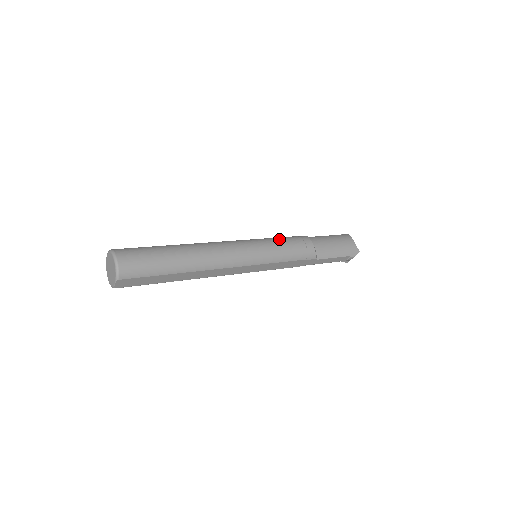
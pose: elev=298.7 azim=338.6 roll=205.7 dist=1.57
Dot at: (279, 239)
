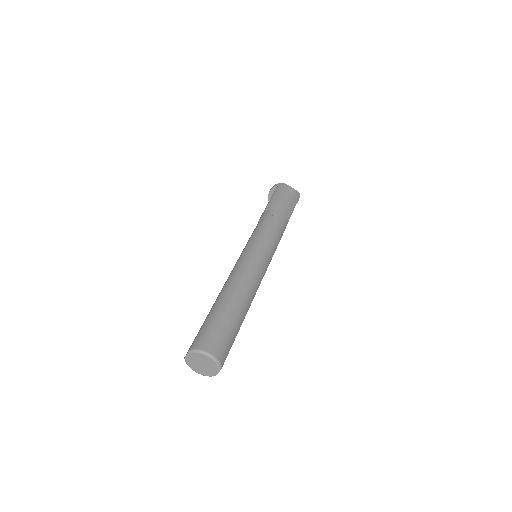
Dot at: (263, 230)
